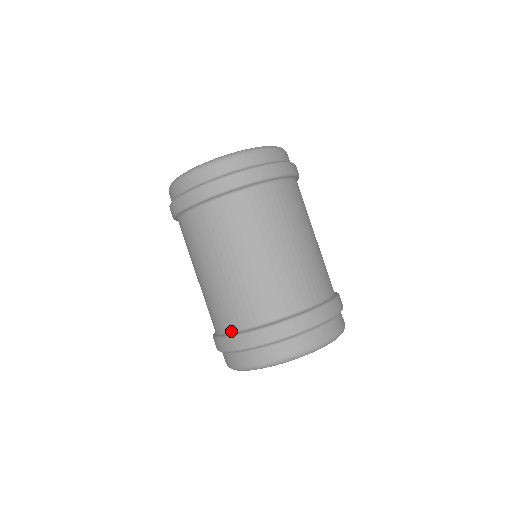
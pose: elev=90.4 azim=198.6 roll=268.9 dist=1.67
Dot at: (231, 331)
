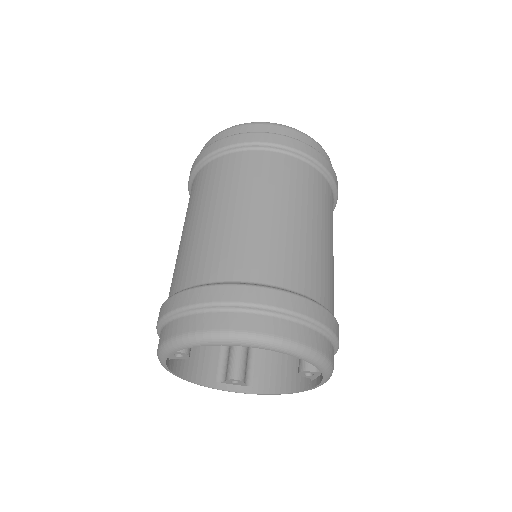
Dot at: (271, 284)
